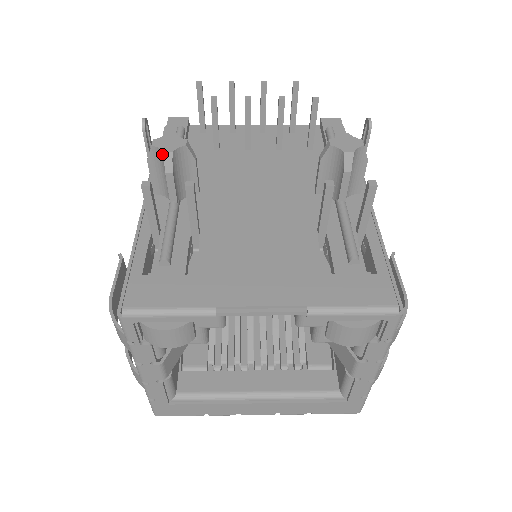
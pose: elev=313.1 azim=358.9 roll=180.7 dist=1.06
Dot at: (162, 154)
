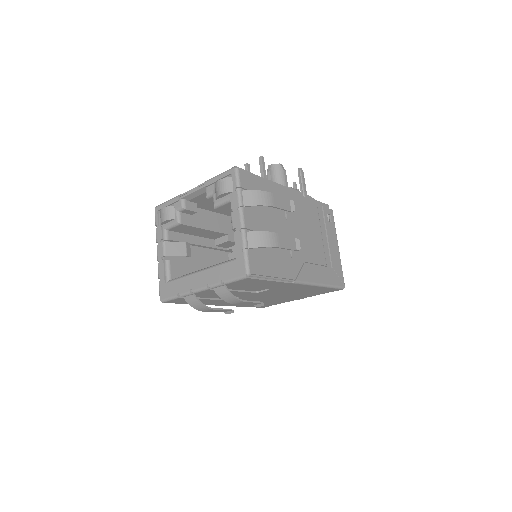
Dot at: occluded
